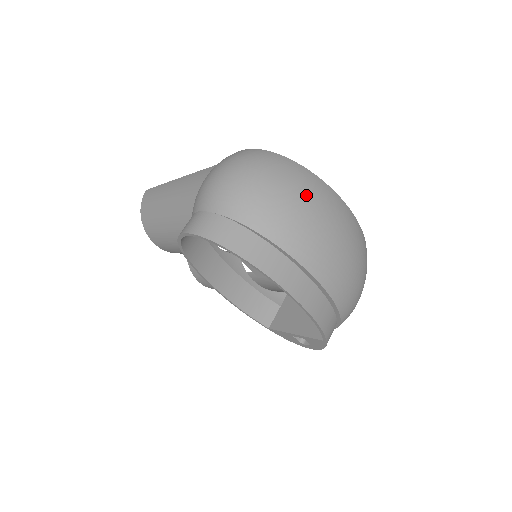
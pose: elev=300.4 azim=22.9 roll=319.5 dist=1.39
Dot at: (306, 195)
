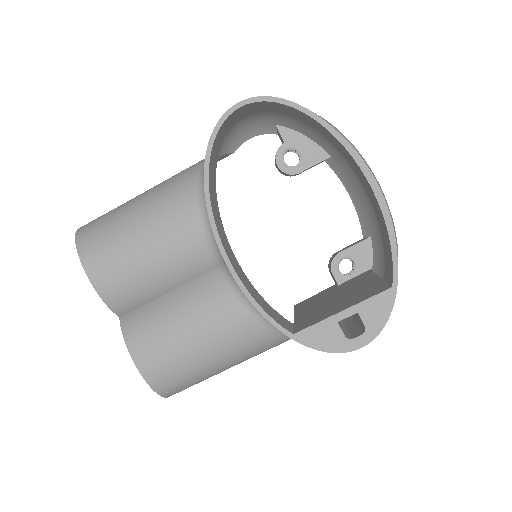
Dot at: occluded
